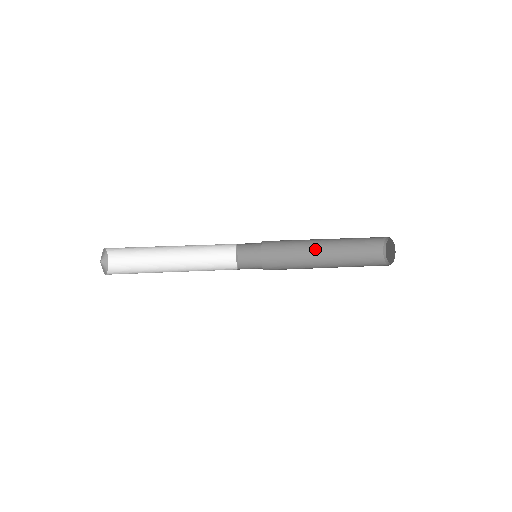
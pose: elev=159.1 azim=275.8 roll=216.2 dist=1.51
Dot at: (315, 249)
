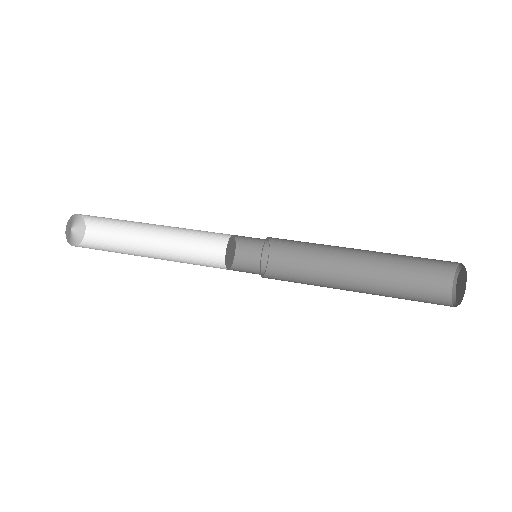
Dot at: (345, 269)
